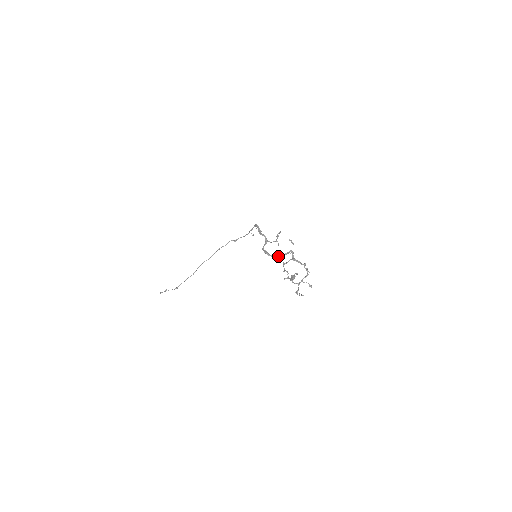
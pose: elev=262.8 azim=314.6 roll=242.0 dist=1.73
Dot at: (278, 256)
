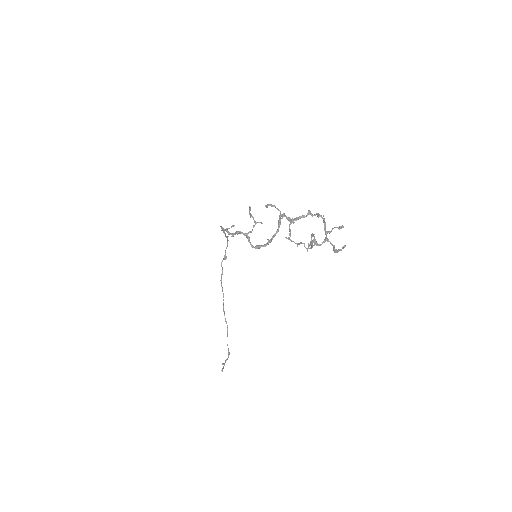
Dot at: (274, 235)
